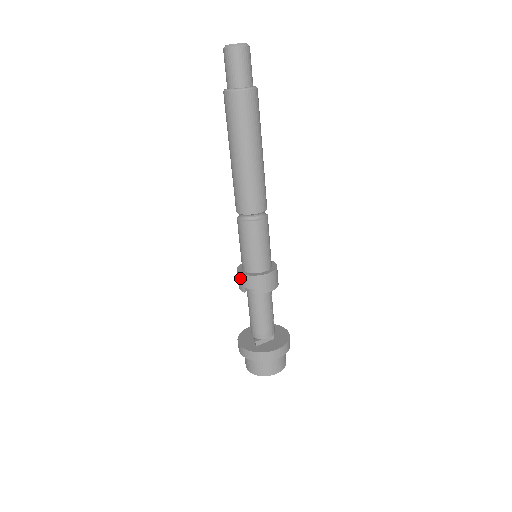
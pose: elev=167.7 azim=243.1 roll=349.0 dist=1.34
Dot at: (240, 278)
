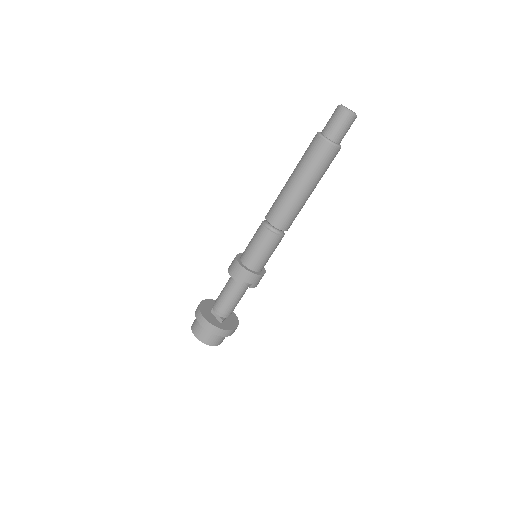
Dot at: (243, 273)
